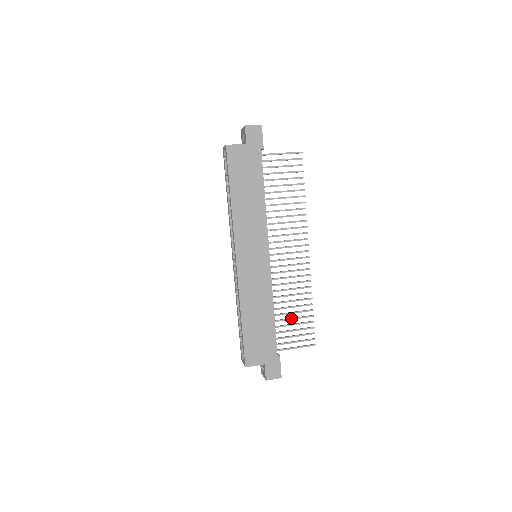
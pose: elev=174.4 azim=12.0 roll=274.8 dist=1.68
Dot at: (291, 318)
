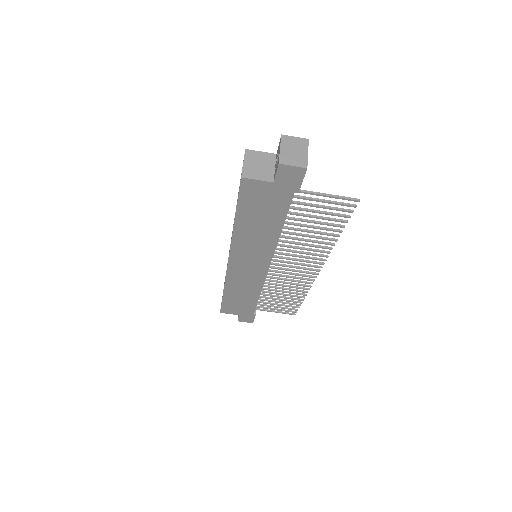
Dot at: (277, 299)
